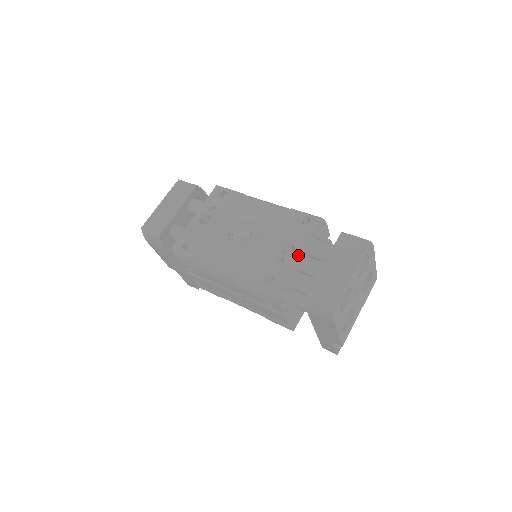
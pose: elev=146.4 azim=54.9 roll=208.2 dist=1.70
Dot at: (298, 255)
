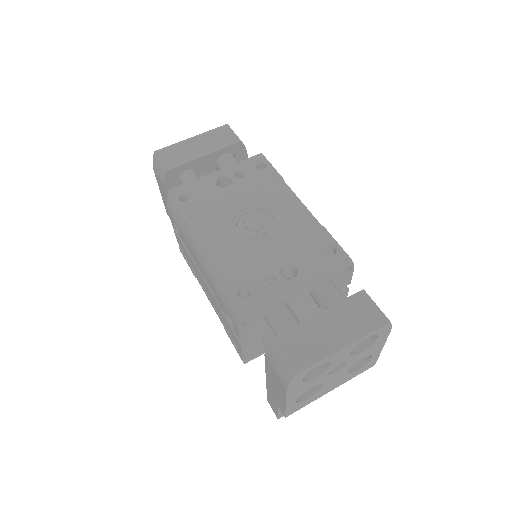
Dot at: (295, 285)
